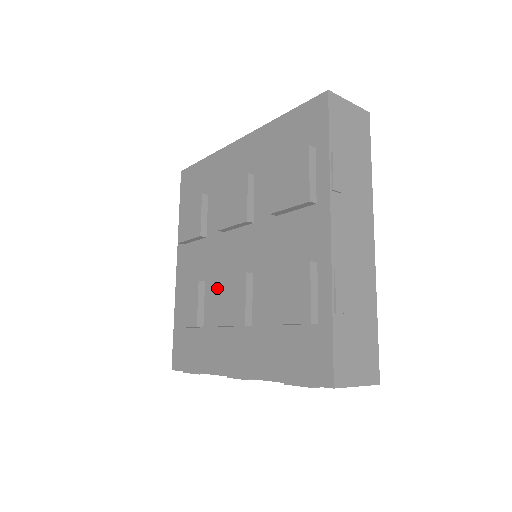
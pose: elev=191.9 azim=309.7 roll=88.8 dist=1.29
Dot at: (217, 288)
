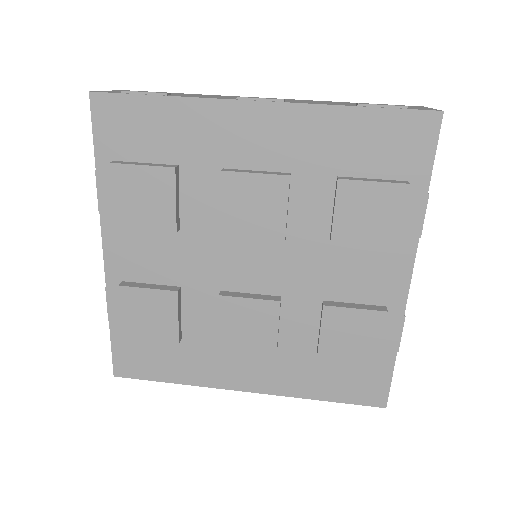
Dot at: (222, 308)
